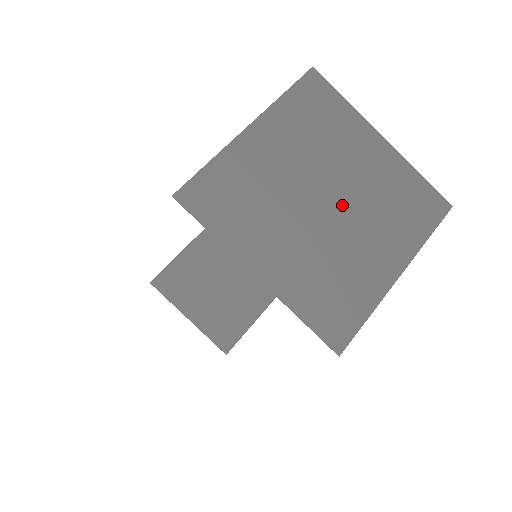
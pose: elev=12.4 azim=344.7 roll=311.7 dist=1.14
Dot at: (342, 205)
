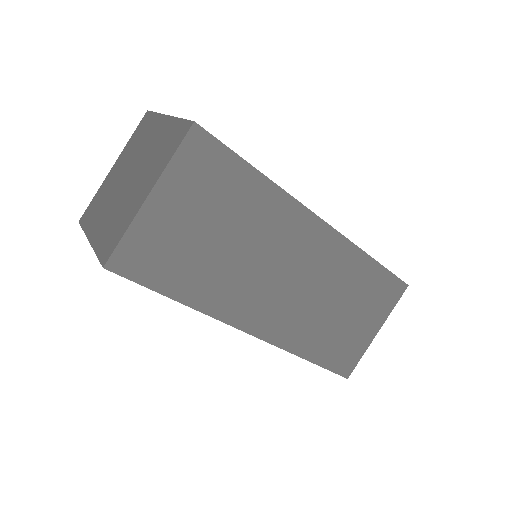
Dot at: (135, 174)
